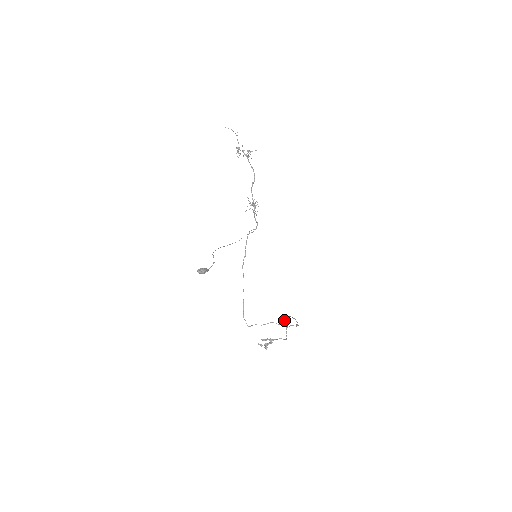
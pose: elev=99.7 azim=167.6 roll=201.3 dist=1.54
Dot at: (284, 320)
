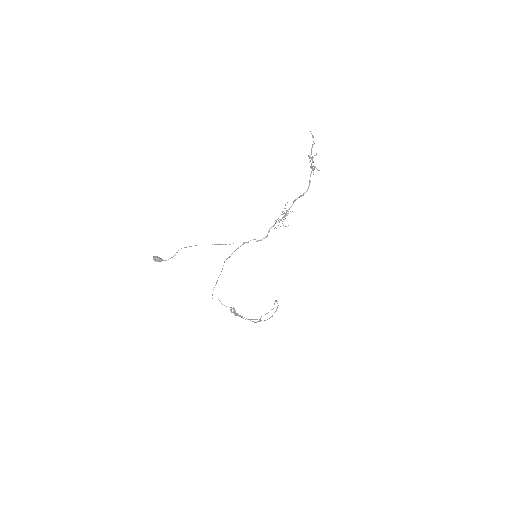
Dot at: (274, 304)
